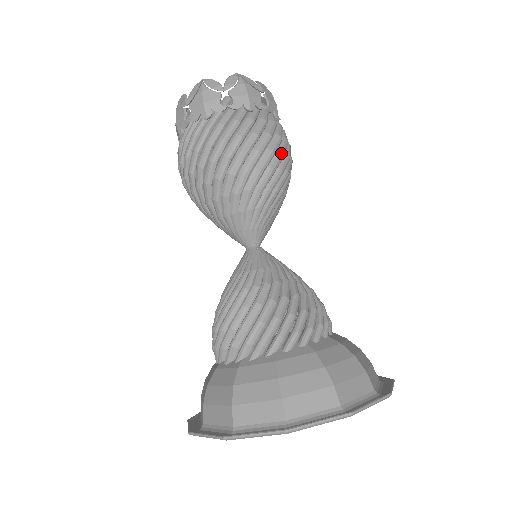
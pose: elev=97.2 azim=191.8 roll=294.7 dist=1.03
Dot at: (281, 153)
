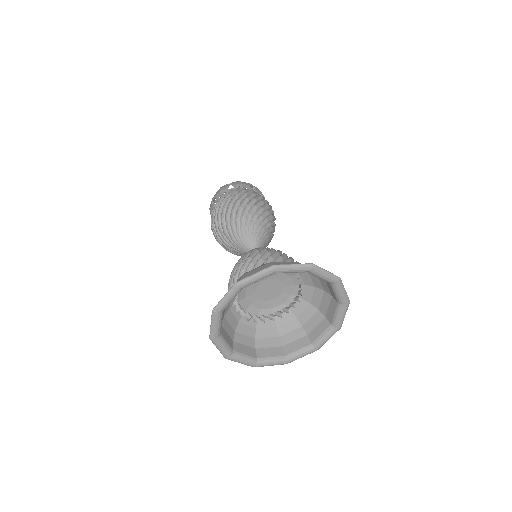
Dot at: occluded
